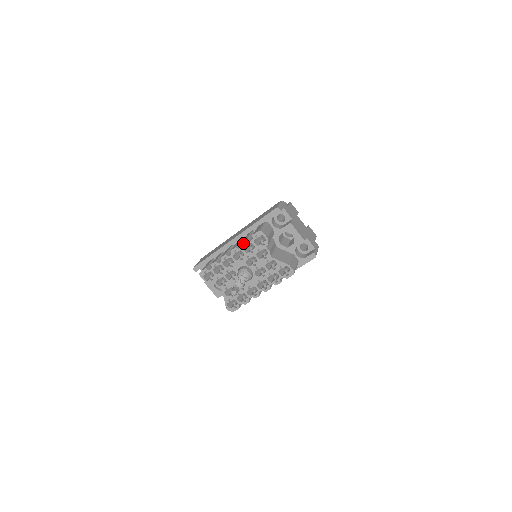
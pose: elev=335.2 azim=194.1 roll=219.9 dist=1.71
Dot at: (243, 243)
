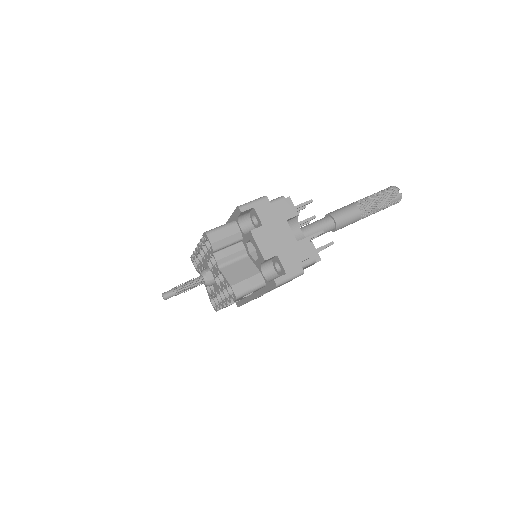
Dot at: (201, 241)
